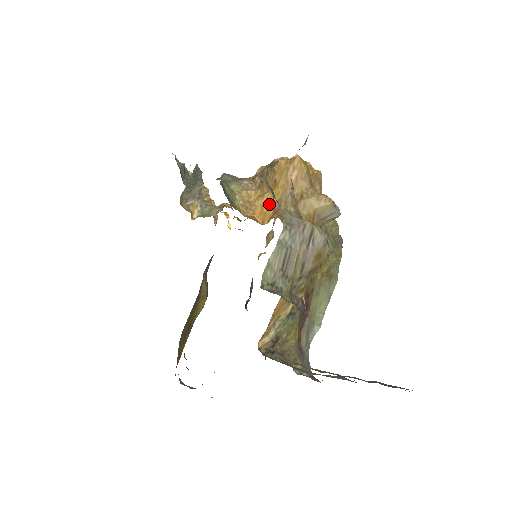
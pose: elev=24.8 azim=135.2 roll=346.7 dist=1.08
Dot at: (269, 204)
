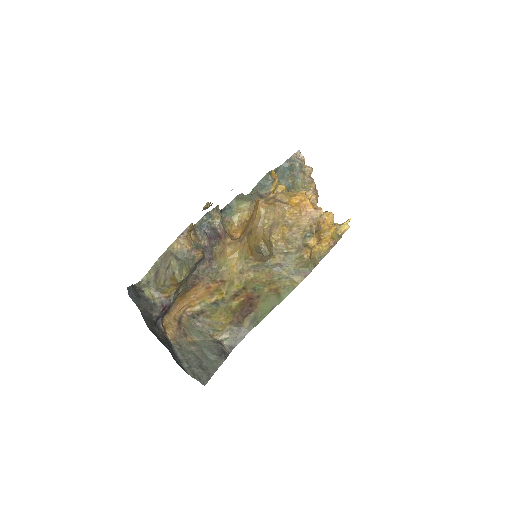
Dot at: (245, 227)
